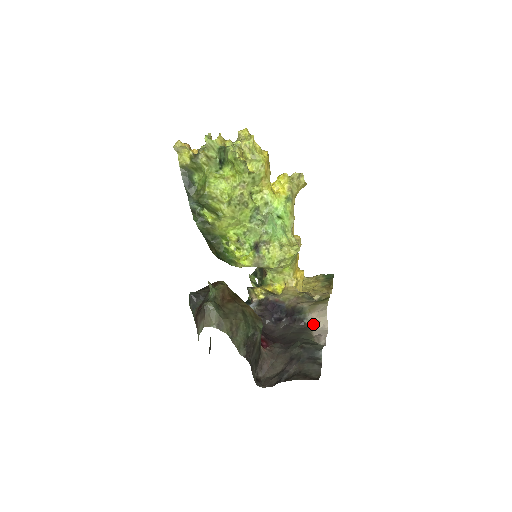
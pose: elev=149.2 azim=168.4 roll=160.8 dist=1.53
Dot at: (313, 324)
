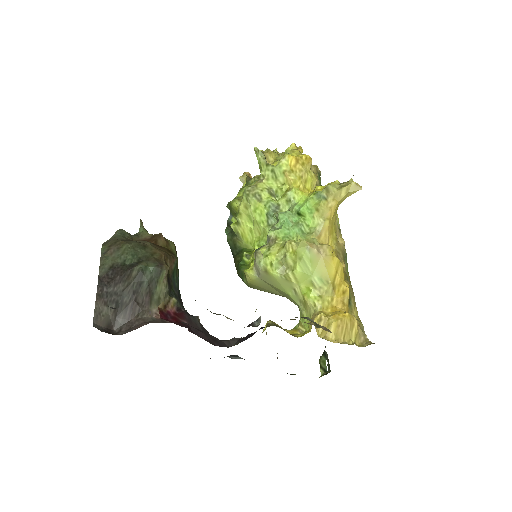
Dot at: occluded
